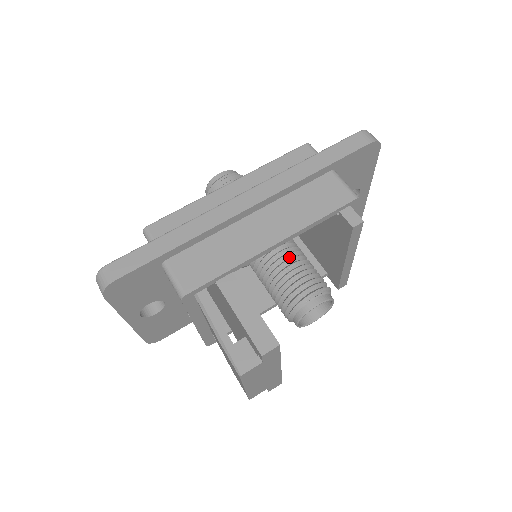
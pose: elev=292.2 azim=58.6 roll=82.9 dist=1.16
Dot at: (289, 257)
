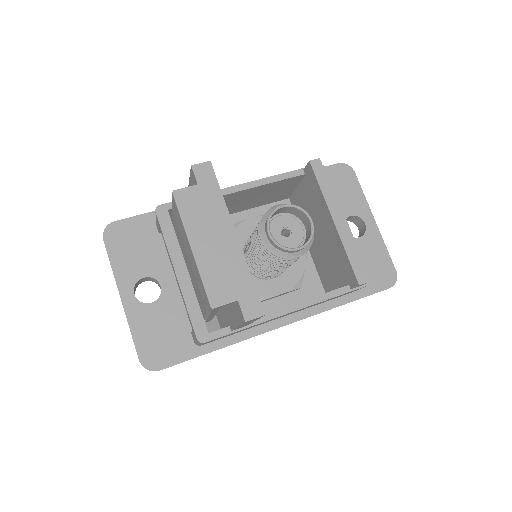
Dot at: occluded
